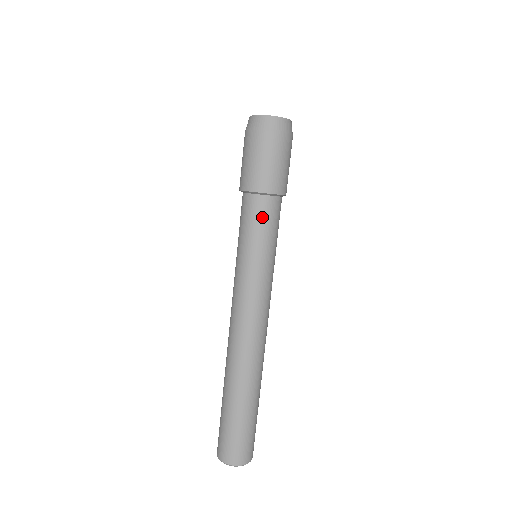
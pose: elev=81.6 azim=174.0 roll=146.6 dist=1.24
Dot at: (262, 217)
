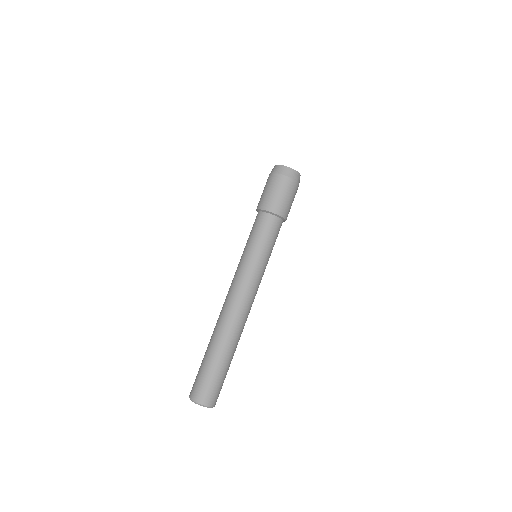
Dot at: (267, 228)
